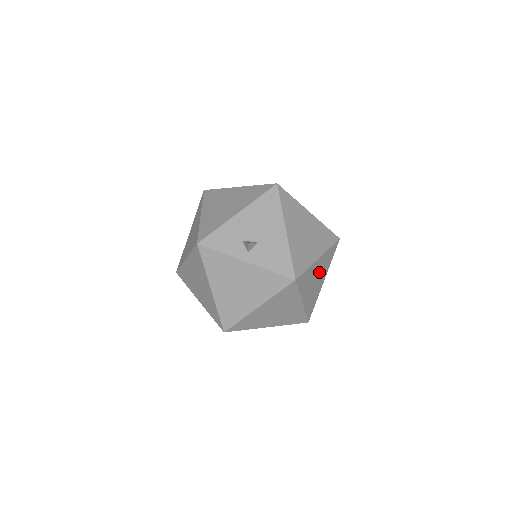
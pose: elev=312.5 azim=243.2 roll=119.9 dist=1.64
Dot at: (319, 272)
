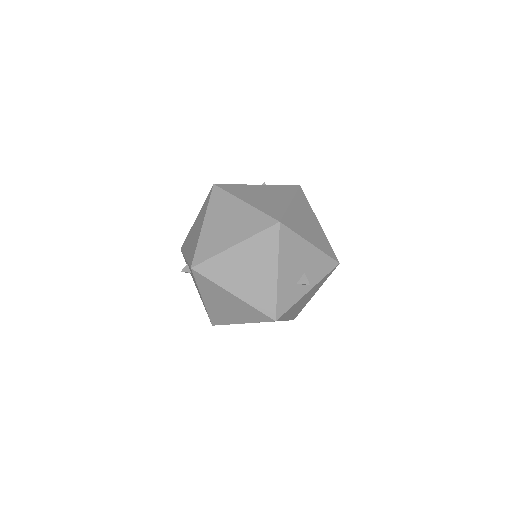
Dot at: occluded
